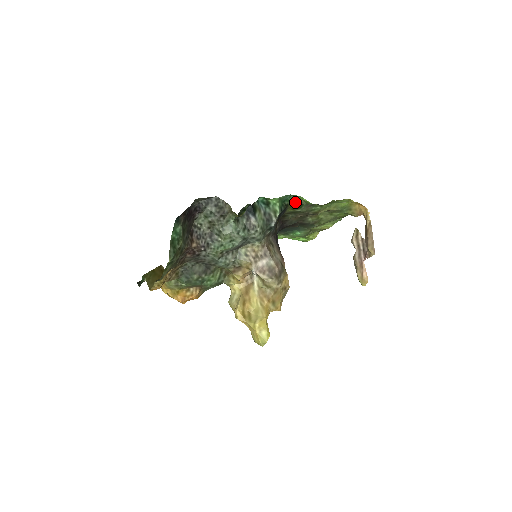
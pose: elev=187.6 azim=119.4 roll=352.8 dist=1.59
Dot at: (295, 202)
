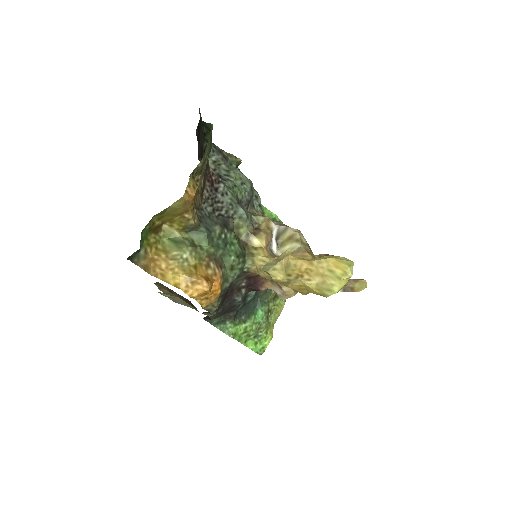
Dot at: occluded
